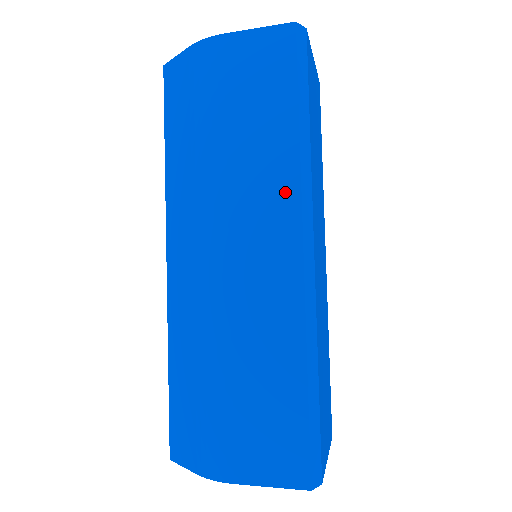
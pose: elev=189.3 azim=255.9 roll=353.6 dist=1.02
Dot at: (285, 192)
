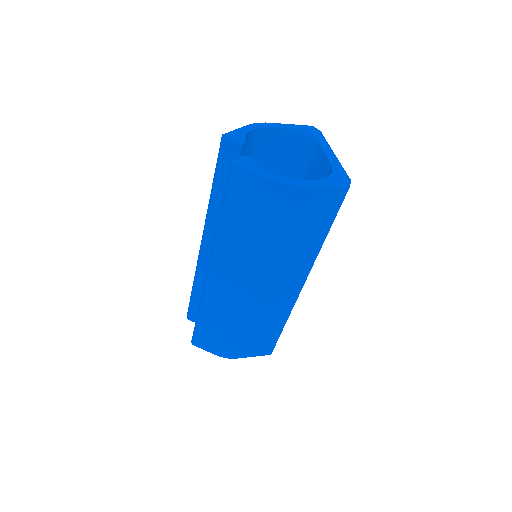
Dot at: (304, 267)
